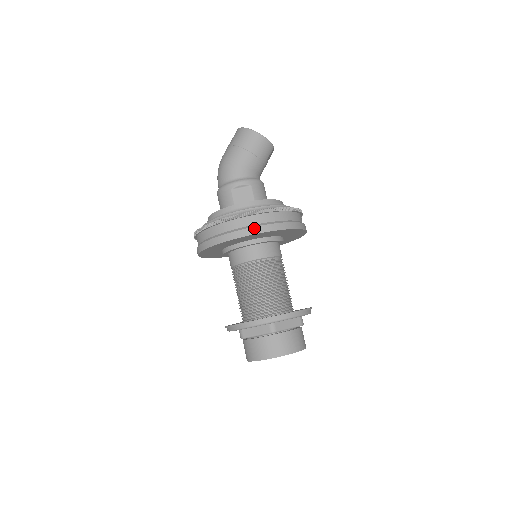
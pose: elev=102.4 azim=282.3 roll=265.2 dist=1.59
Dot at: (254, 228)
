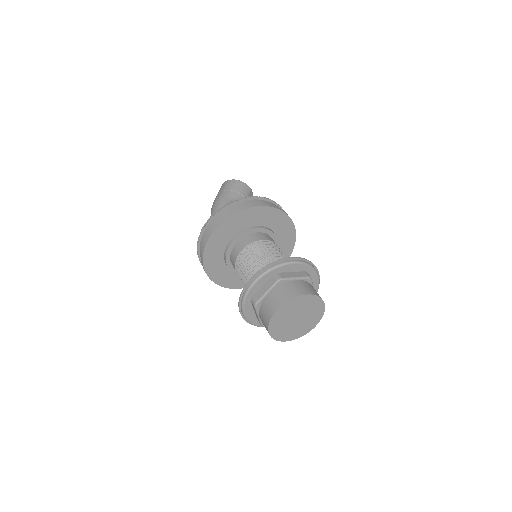
Dot at: (238, 208)
